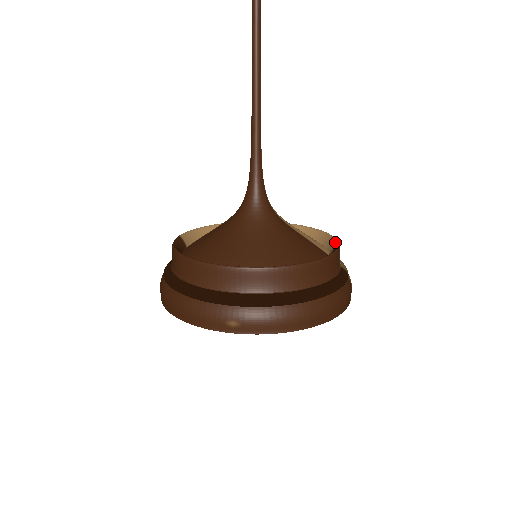
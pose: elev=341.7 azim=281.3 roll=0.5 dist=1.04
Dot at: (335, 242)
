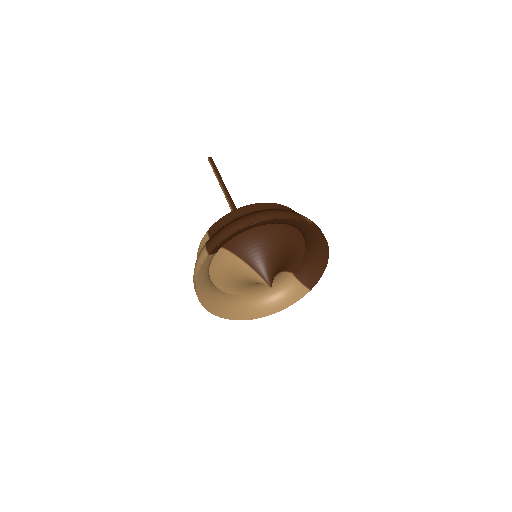
Dot at: occluded
